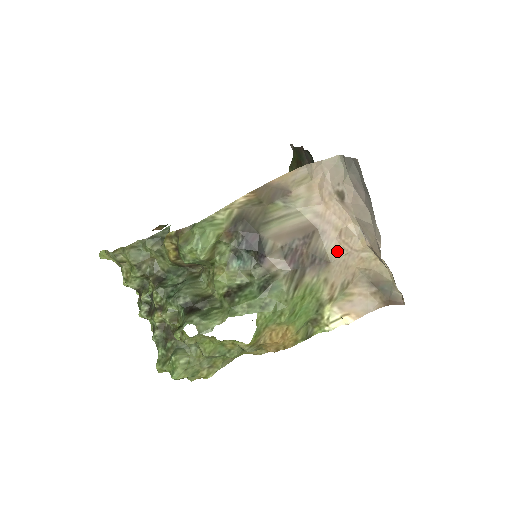
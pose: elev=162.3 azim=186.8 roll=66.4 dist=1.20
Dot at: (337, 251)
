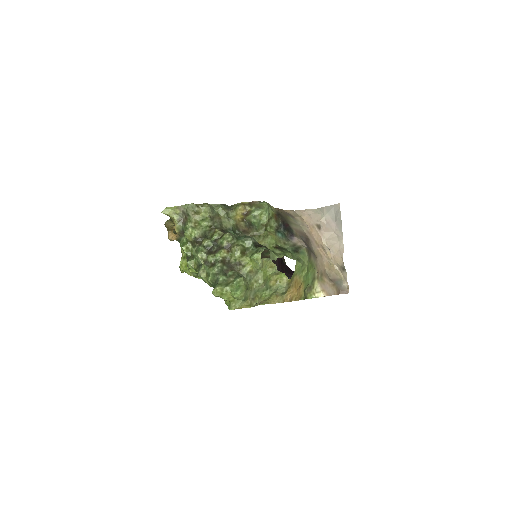
Dot at: (318, 253)
